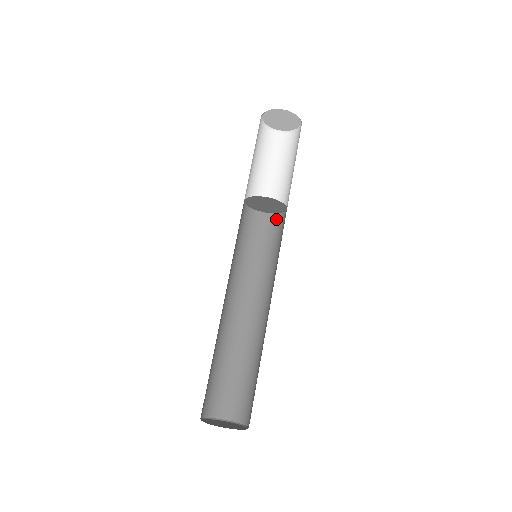
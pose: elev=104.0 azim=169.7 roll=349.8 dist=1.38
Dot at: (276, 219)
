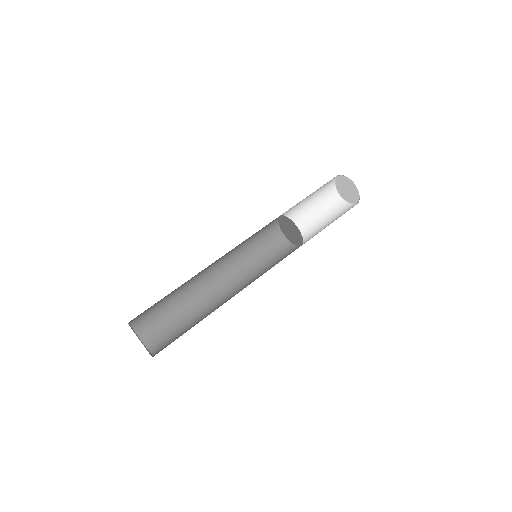
Dot at: (297, 248)
